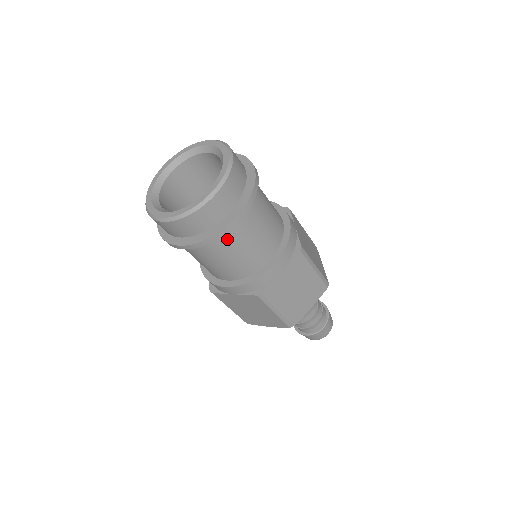
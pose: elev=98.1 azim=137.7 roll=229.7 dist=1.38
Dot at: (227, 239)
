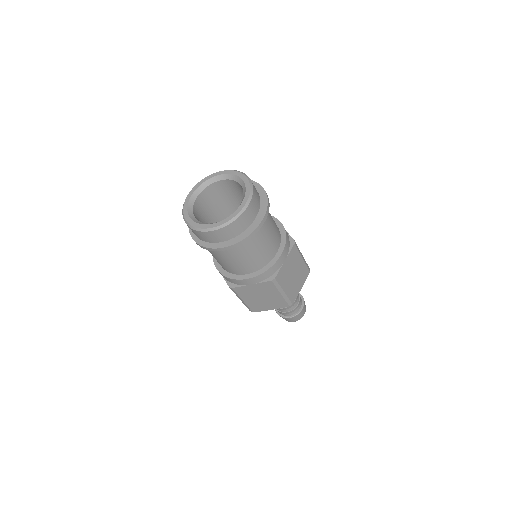
Dot at: (253, 239)
